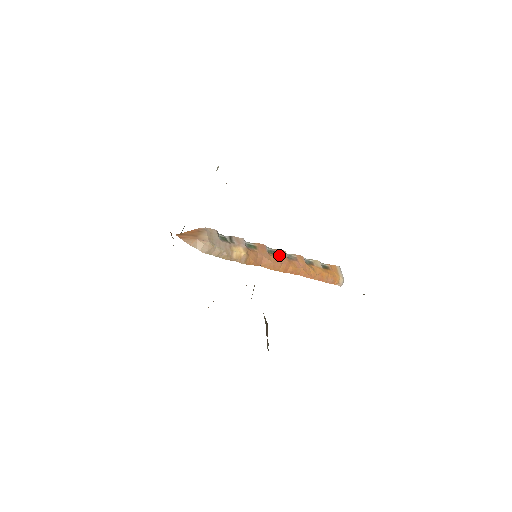
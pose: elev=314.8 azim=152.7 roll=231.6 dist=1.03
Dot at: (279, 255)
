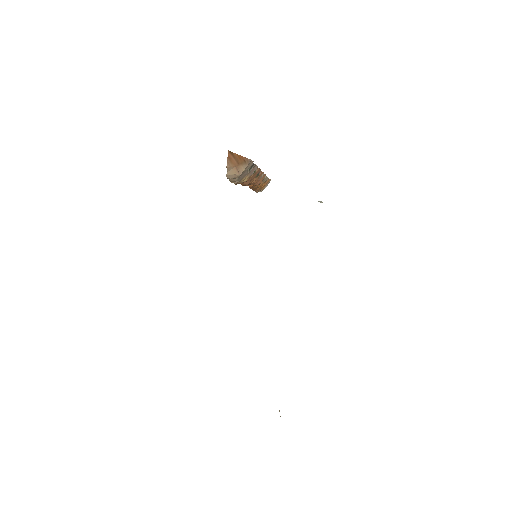
Dot at: (258, 177)
